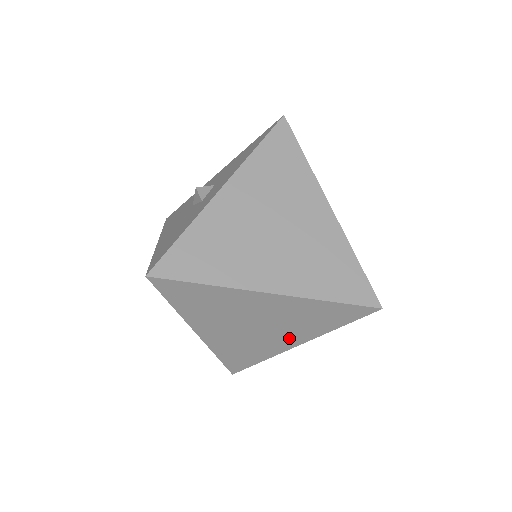
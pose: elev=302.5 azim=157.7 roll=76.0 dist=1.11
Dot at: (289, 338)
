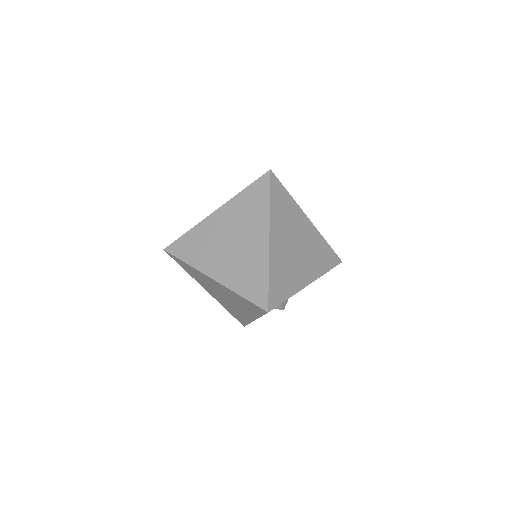
Dot at: (308, 272)
